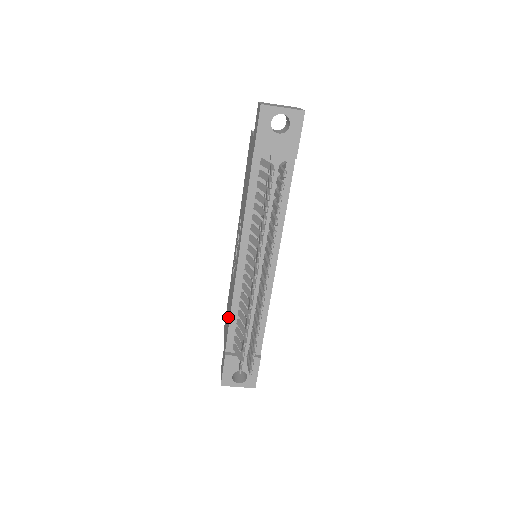
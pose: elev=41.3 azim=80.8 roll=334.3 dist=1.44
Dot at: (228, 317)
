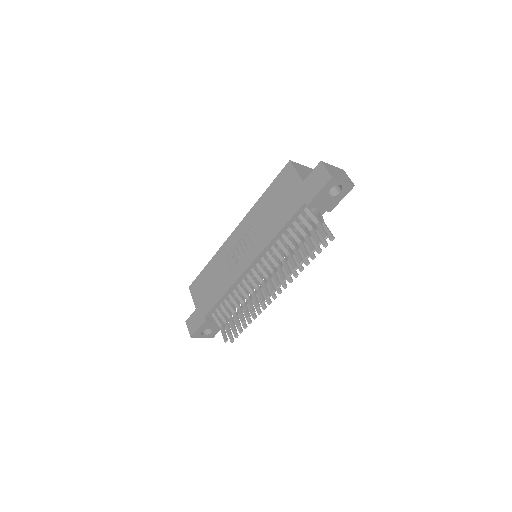
Dot at: (213, 291)
